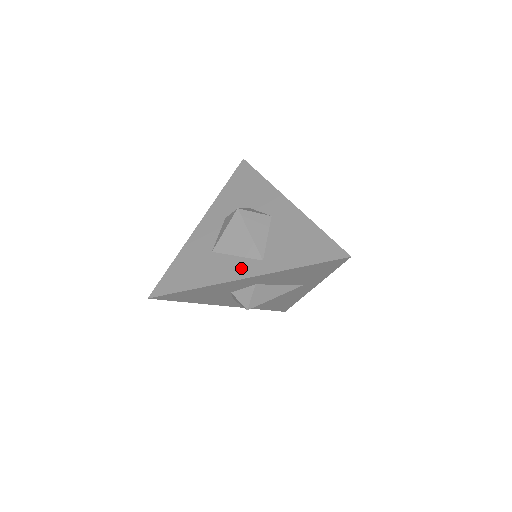
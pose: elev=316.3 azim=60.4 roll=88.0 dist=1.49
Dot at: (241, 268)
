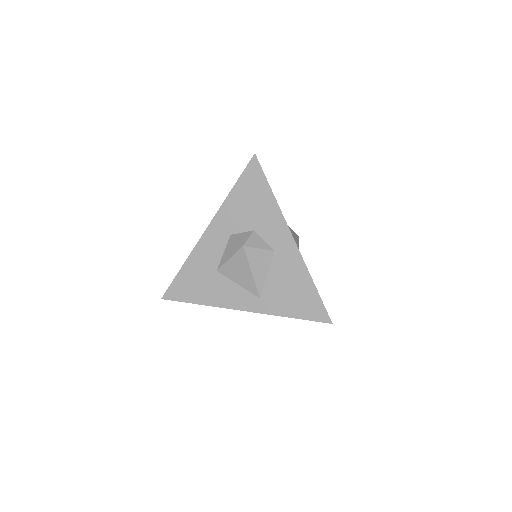
Dot at: (241, 299)
